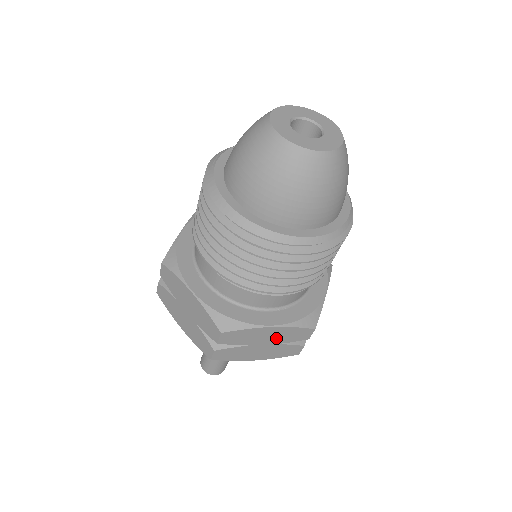
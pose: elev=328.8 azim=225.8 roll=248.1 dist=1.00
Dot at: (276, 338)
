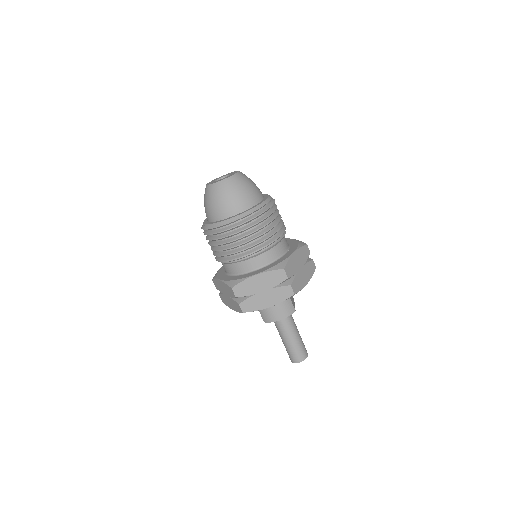
Dot at: (301, 260)
